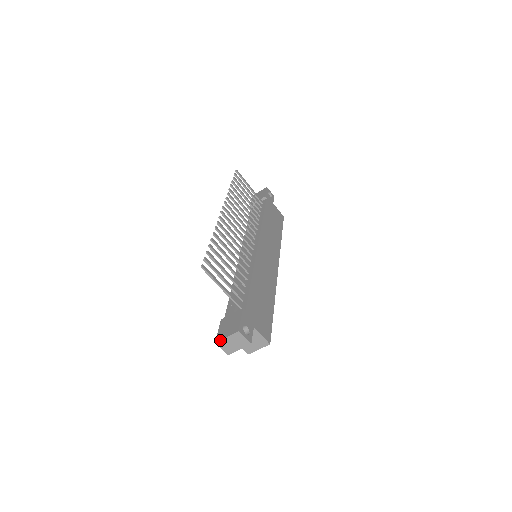
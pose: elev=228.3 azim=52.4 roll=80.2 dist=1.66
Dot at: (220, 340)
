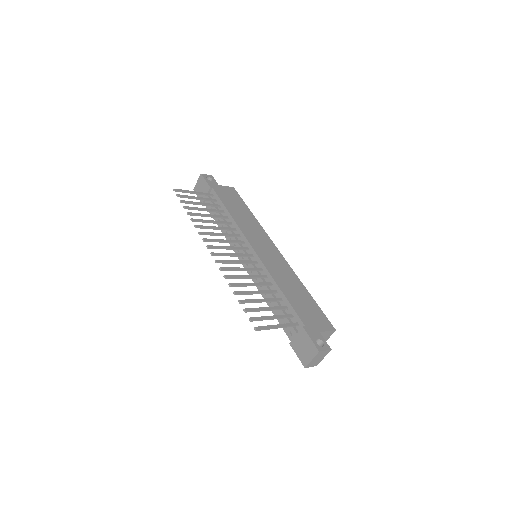
Dot at: (308, 365)
